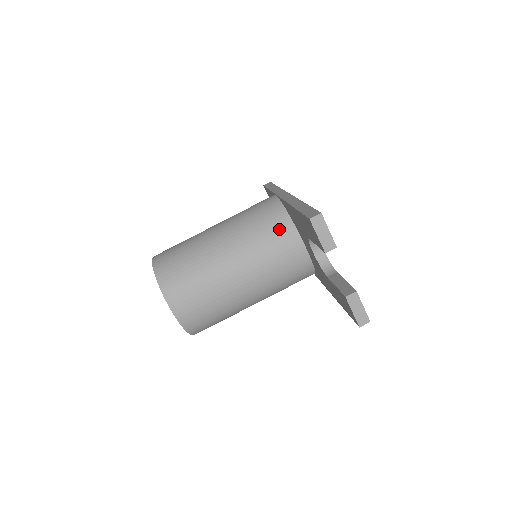
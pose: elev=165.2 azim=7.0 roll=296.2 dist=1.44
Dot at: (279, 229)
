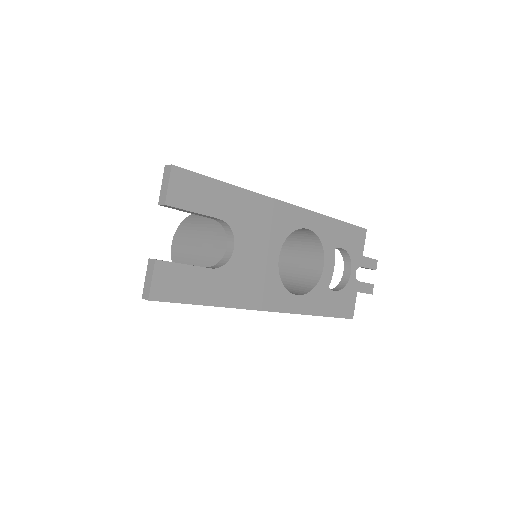
Dot at: occluded
